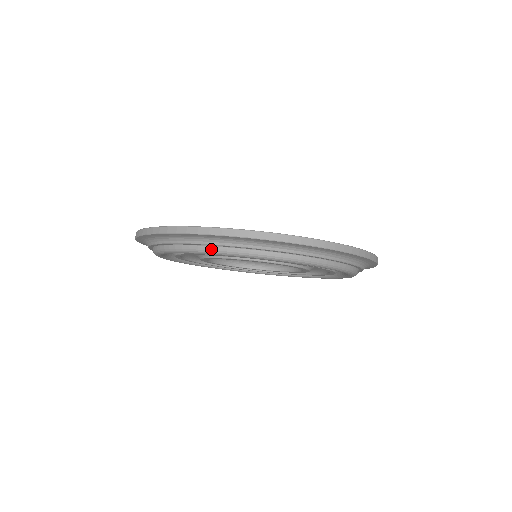
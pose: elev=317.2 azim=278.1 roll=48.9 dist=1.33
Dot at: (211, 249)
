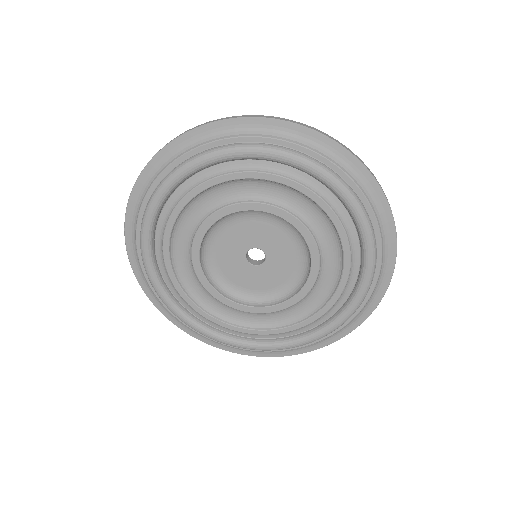
Dot at: (218, 148)
